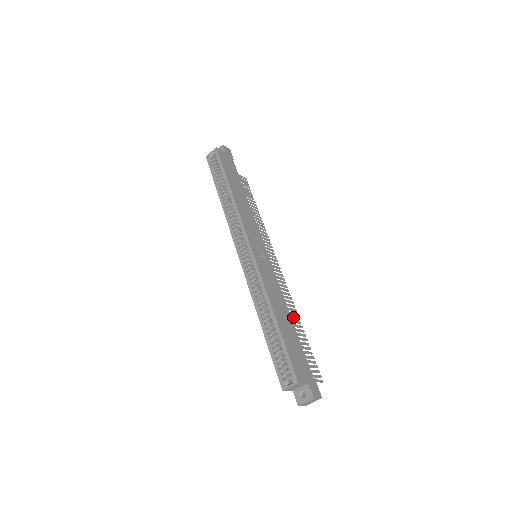
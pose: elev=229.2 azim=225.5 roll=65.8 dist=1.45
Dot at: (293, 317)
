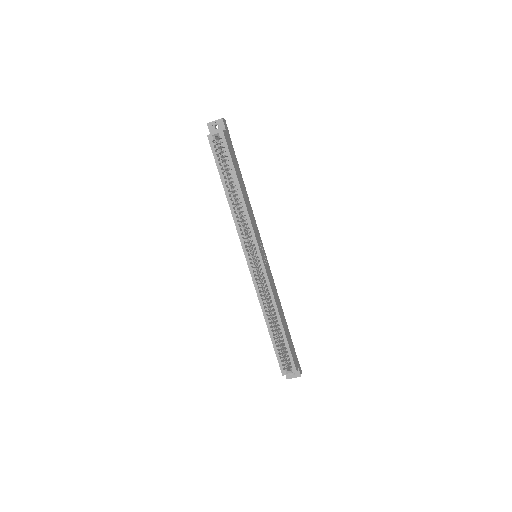
Dot at: occluded
